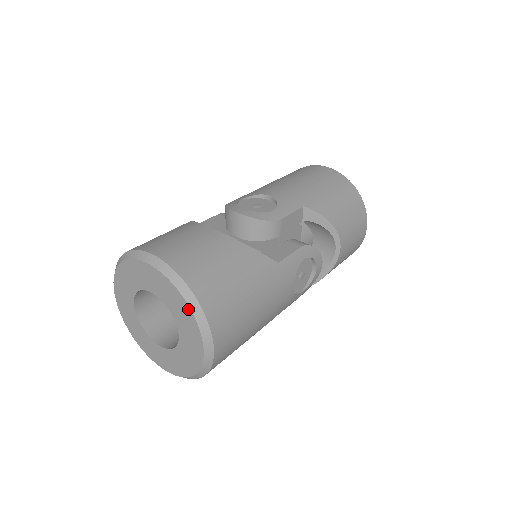
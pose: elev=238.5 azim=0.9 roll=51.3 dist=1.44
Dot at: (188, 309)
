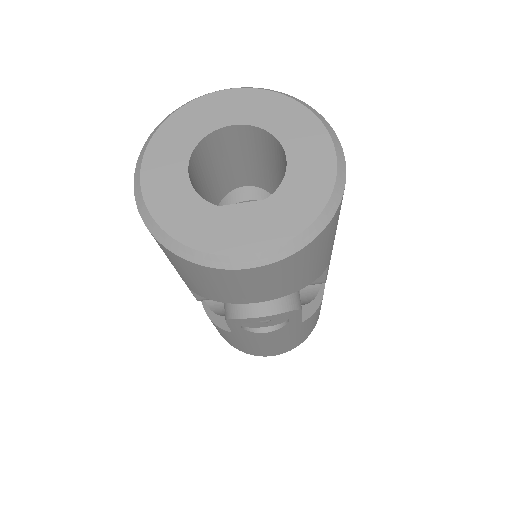
Dot at: (301, 108)
